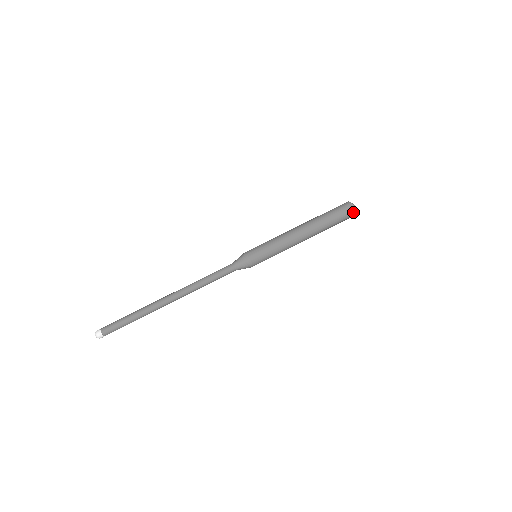
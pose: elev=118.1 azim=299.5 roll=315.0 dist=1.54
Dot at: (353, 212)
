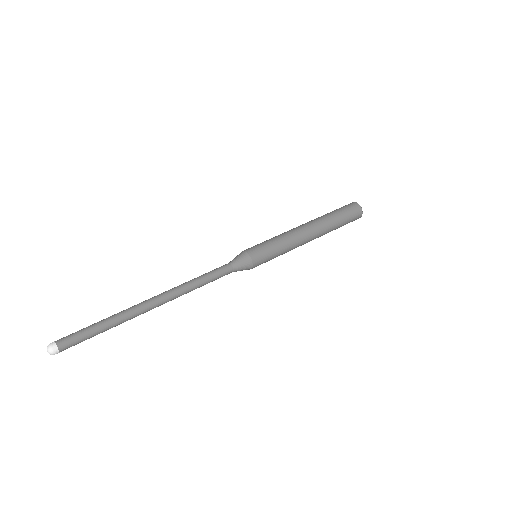
Dot at: (360, 213)
